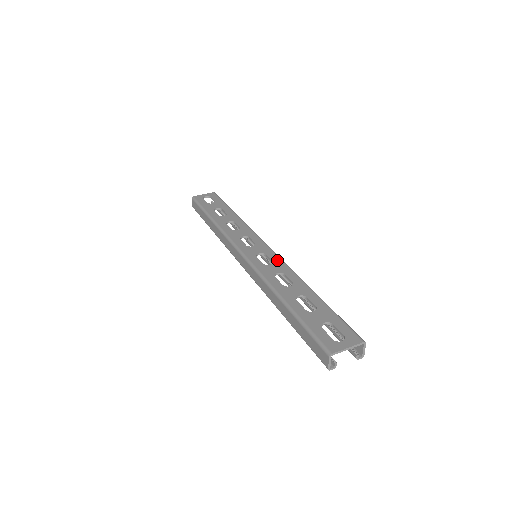
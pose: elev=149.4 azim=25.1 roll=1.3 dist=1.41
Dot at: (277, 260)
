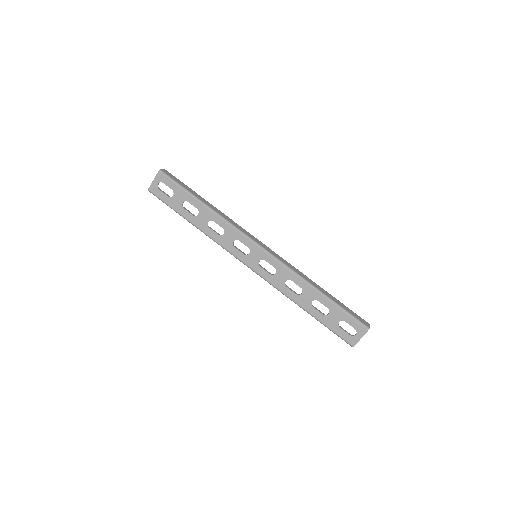
Dot at: (277, 265)
